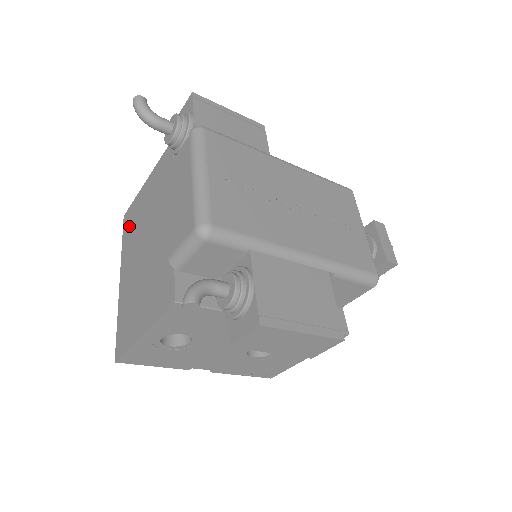
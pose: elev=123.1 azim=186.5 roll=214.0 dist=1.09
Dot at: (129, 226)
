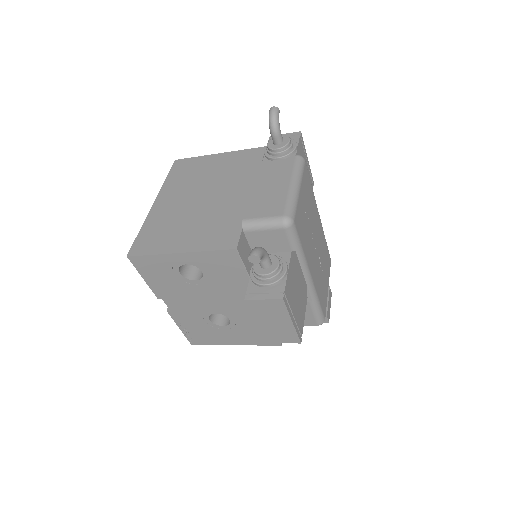
Dot at: (183, 171)
